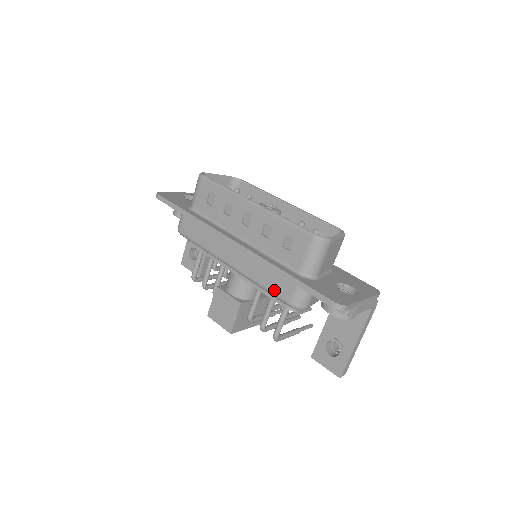
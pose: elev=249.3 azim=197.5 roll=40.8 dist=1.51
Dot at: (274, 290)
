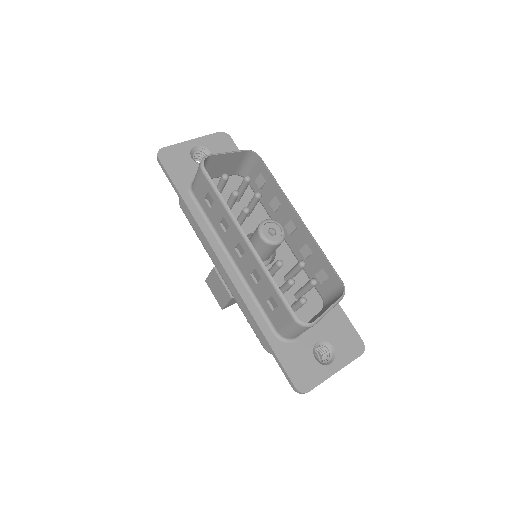
Dot at: (253, 328)
